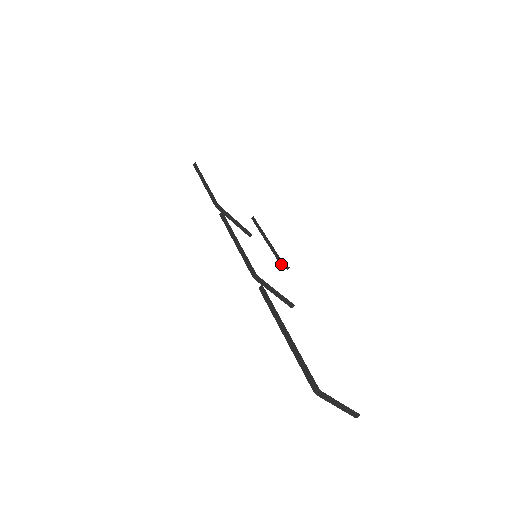
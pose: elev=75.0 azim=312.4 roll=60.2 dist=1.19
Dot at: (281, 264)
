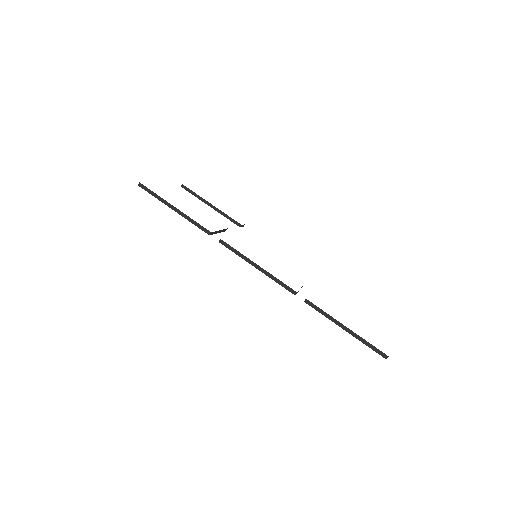
Dot at: occluded
